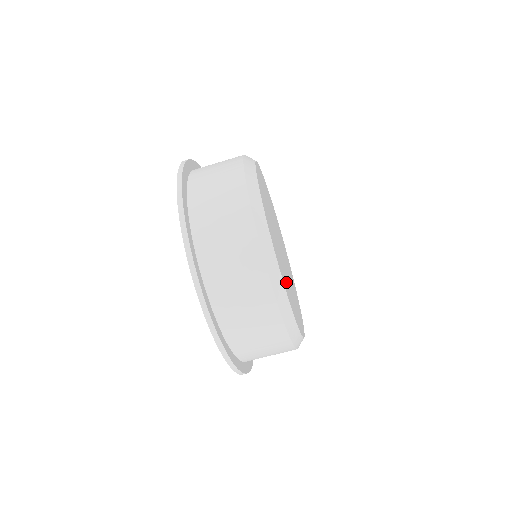
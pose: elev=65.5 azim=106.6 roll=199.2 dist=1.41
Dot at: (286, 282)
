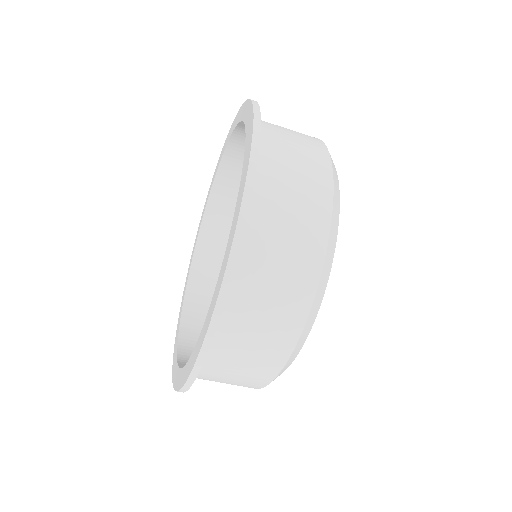
Dot at: occluded
